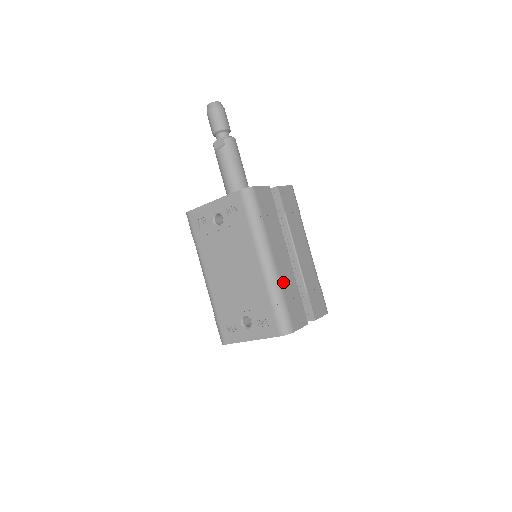
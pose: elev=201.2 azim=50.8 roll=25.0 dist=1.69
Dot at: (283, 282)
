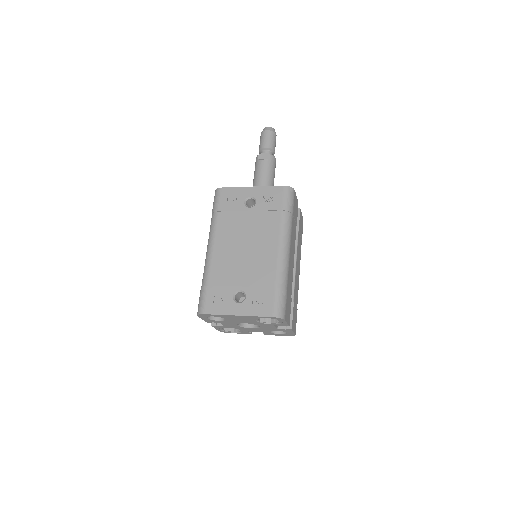
Dot at: (289, 275)
